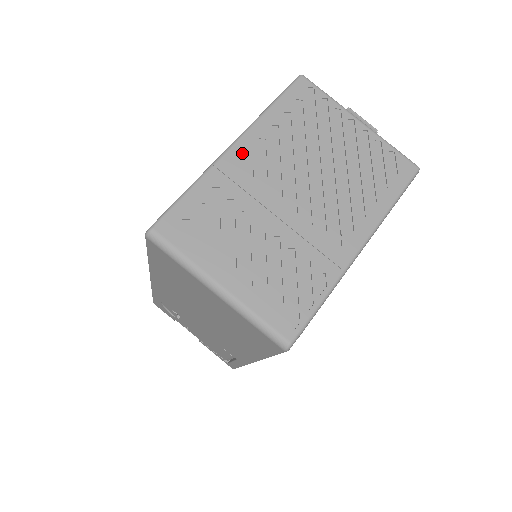
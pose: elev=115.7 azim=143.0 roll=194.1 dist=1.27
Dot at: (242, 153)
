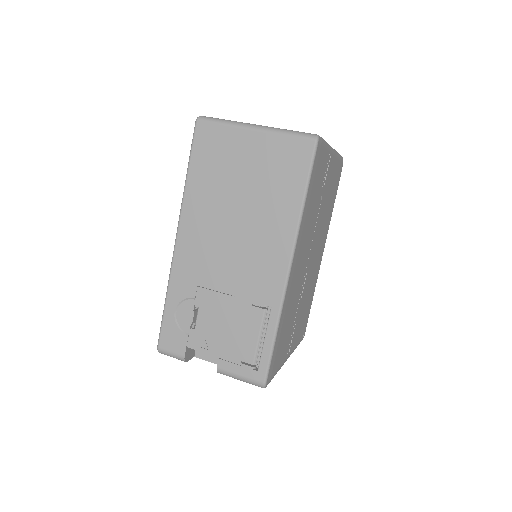
Dot at: occluded
